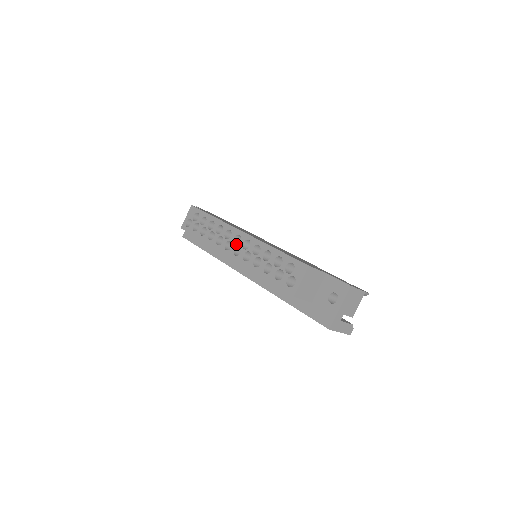
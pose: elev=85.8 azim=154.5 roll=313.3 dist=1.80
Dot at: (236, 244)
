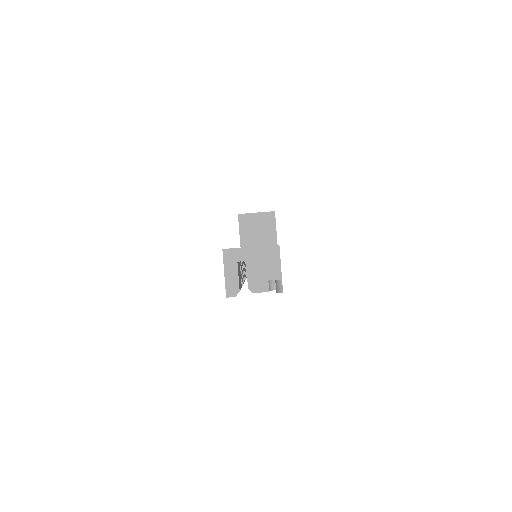
Dot at: occluded
